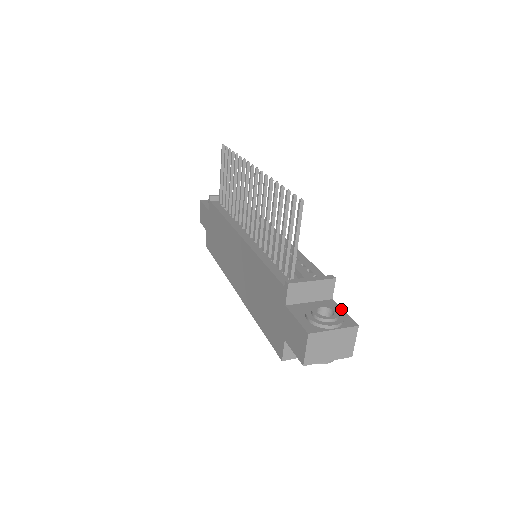
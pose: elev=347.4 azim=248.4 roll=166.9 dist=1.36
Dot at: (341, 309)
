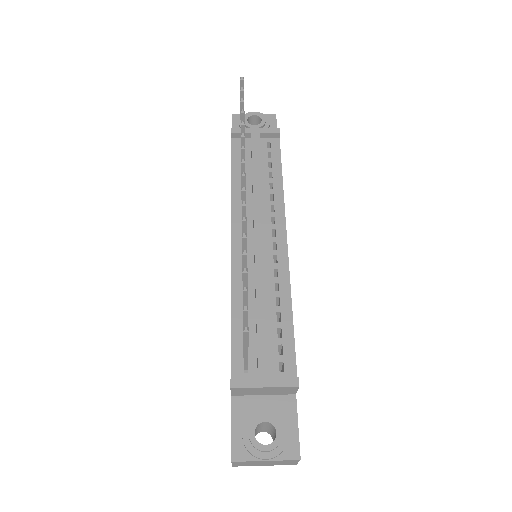
Dot at: (296, 419)
